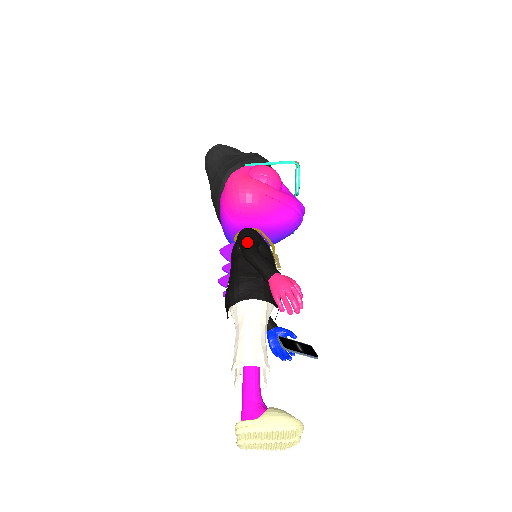
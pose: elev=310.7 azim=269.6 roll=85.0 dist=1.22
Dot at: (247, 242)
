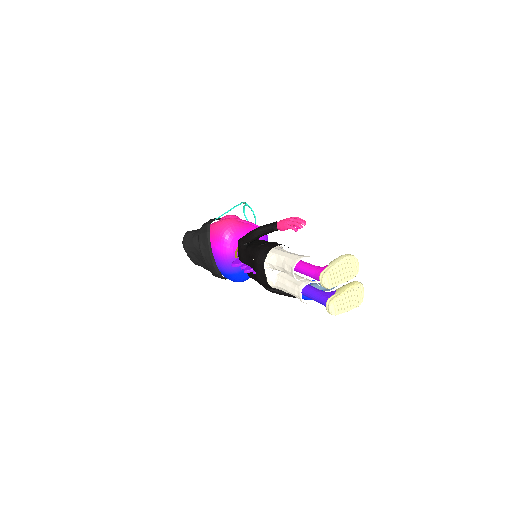
Dot at: (248, 233)
